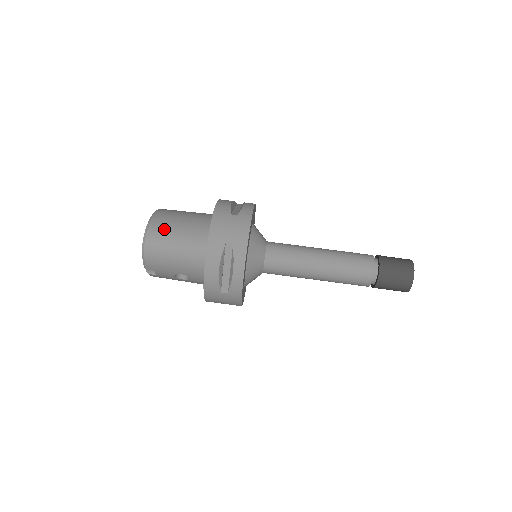
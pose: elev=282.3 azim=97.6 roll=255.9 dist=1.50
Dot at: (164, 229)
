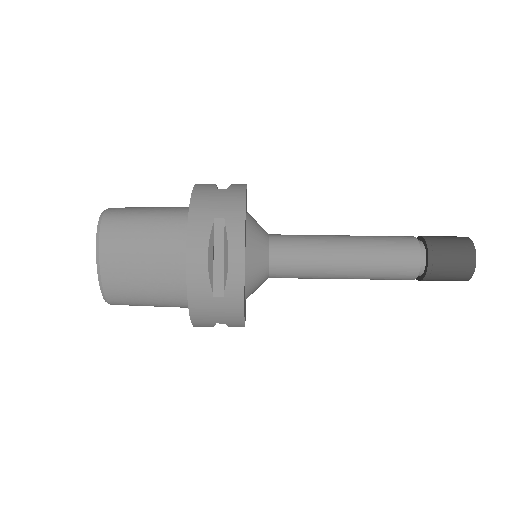
Dot at: (126, 294)
